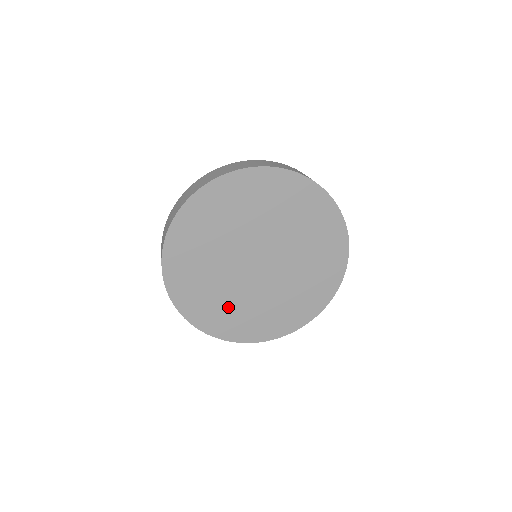
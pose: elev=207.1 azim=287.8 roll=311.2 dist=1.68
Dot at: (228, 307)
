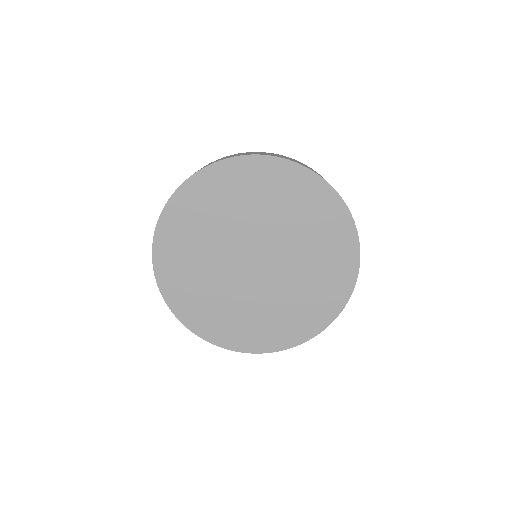
Dot at: (254, 318)
